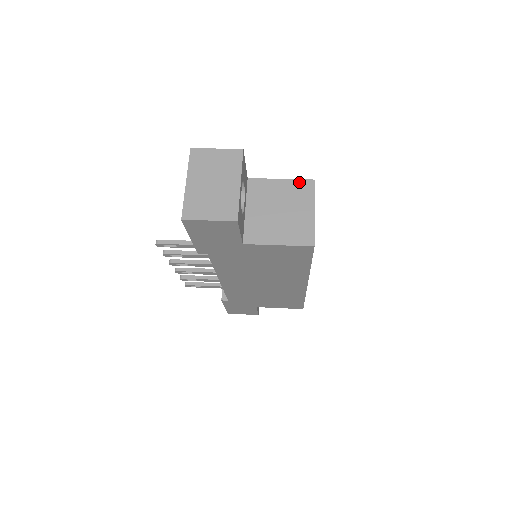
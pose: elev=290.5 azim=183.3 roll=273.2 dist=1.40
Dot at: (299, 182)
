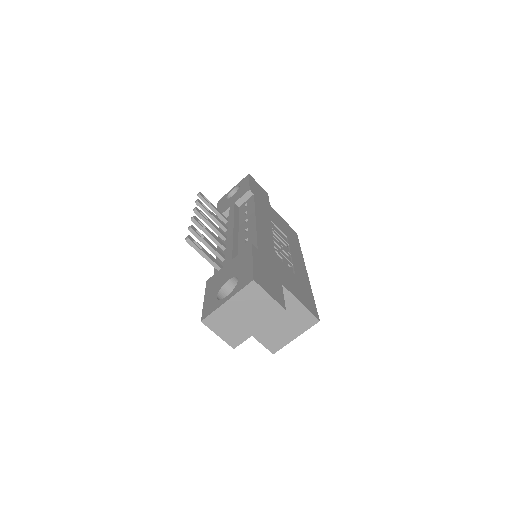
Dot at: (309, 314)
